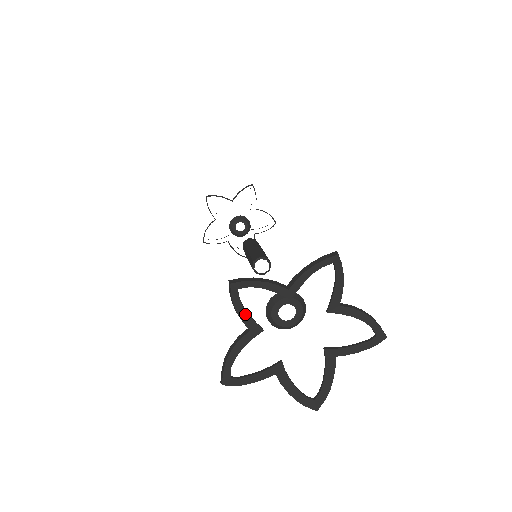
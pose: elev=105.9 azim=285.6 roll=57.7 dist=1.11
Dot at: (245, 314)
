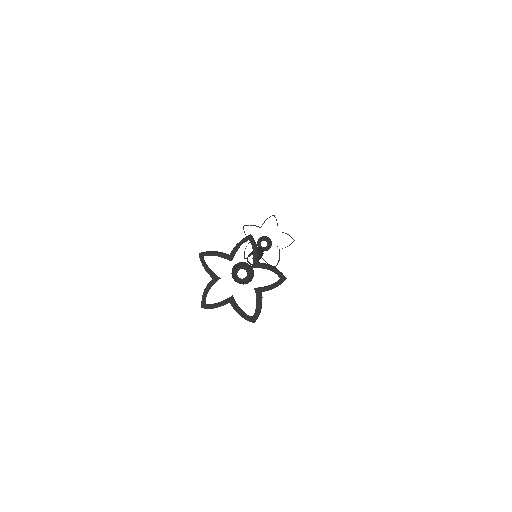
Dot at: (209, 270)
